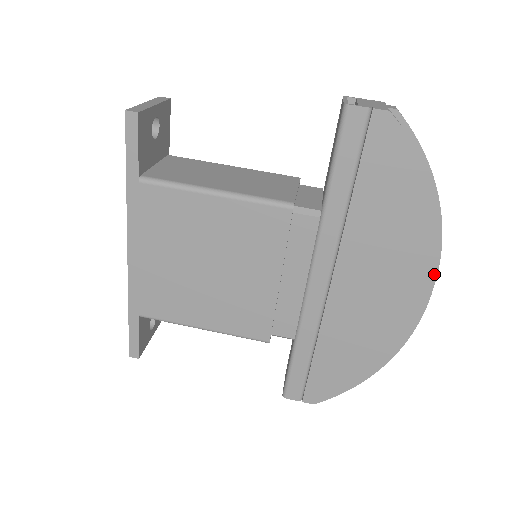
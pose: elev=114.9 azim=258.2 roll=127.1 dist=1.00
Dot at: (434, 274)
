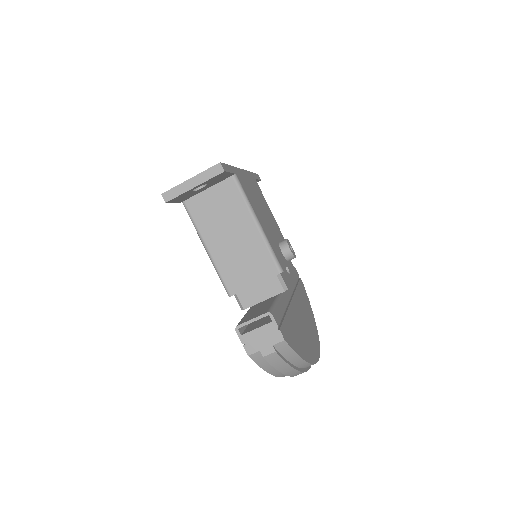
Dot at: occluded
